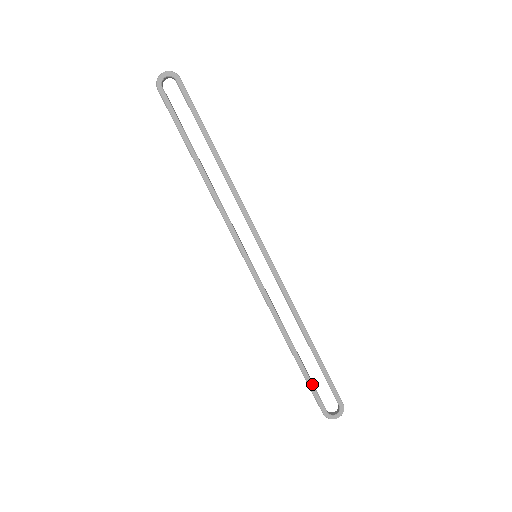
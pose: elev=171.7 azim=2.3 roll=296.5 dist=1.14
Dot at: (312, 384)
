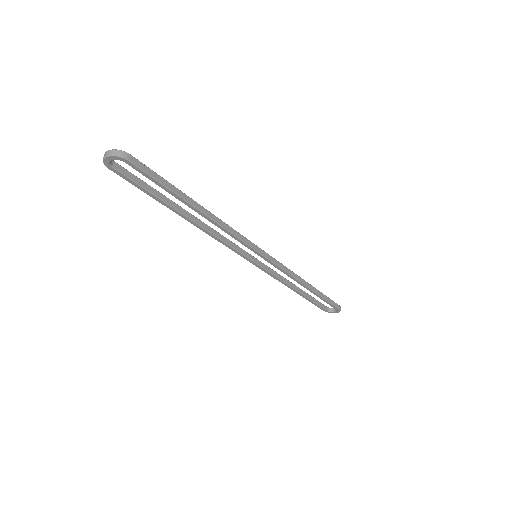
Dot at: (314, 303)
